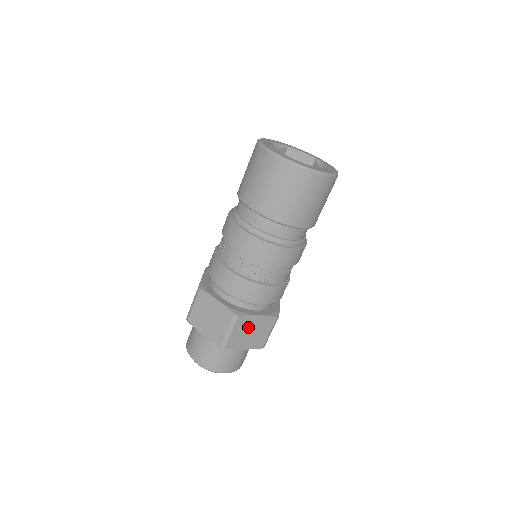
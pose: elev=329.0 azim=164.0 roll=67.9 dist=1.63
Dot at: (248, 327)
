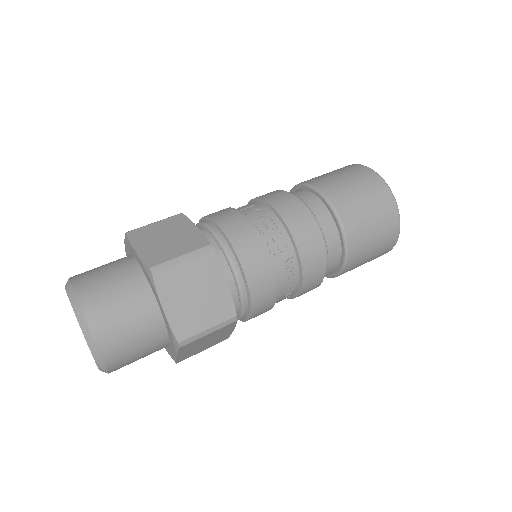
Dot at: (203, 282)
